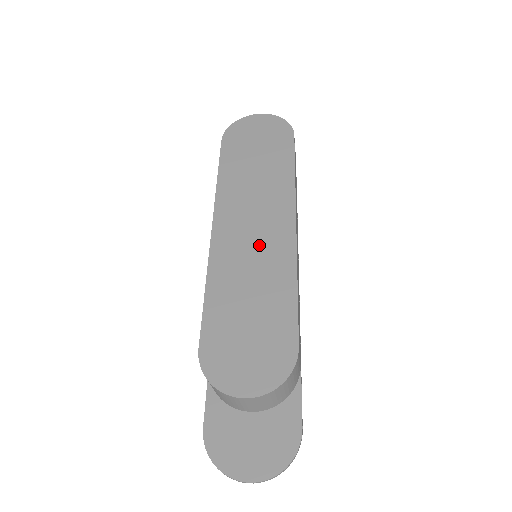
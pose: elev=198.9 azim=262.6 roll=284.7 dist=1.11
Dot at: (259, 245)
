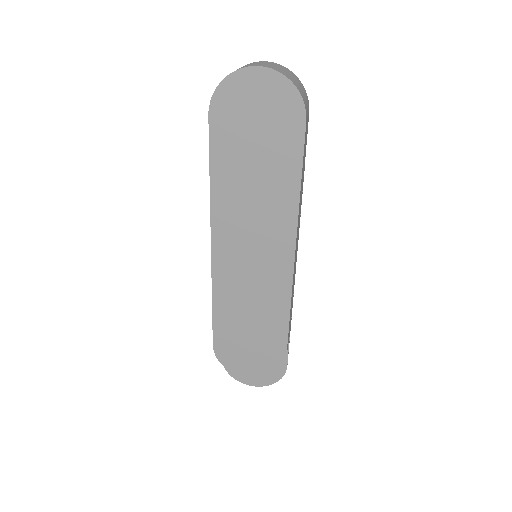
Dot at: (258, 272)
